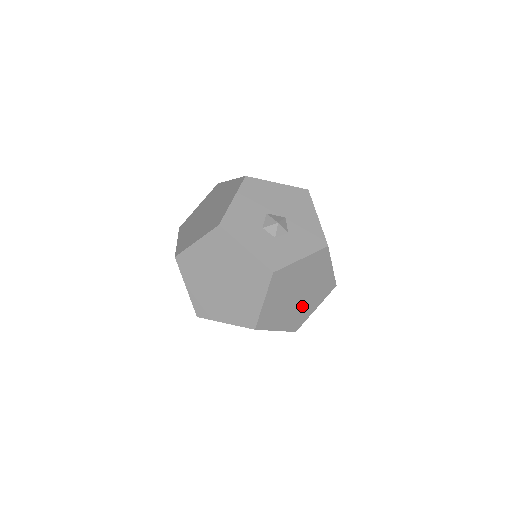
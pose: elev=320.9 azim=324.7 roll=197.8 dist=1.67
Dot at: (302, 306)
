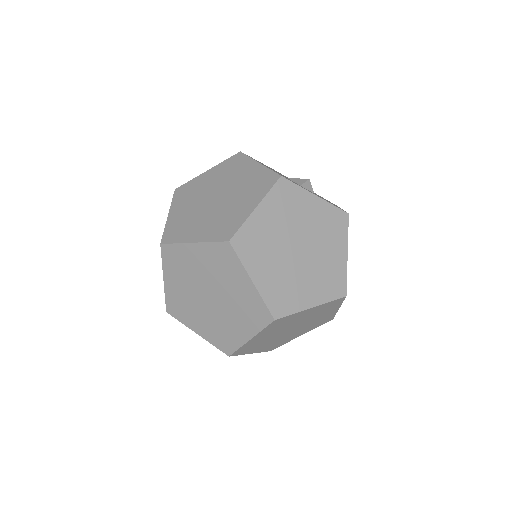
Dot at: occluded
